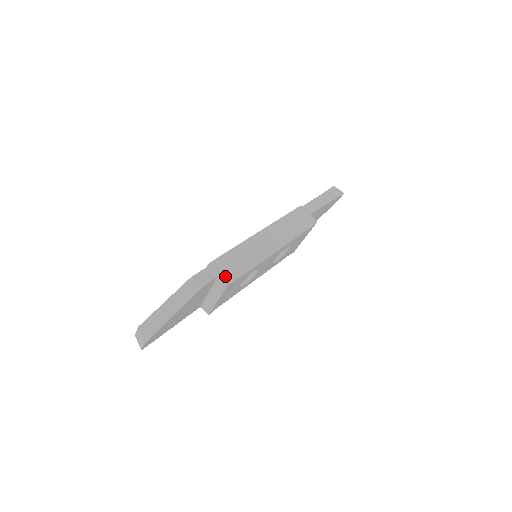
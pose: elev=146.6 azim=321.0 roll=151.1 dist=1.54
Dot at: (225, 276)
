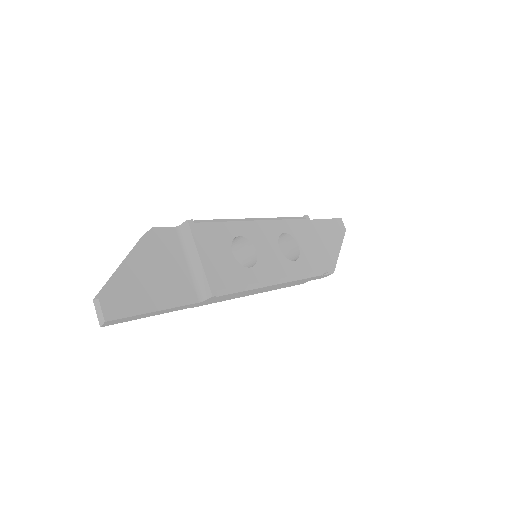
Dot at: occluded
